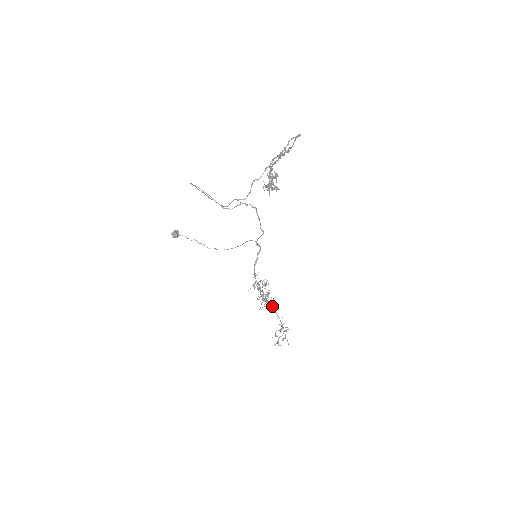
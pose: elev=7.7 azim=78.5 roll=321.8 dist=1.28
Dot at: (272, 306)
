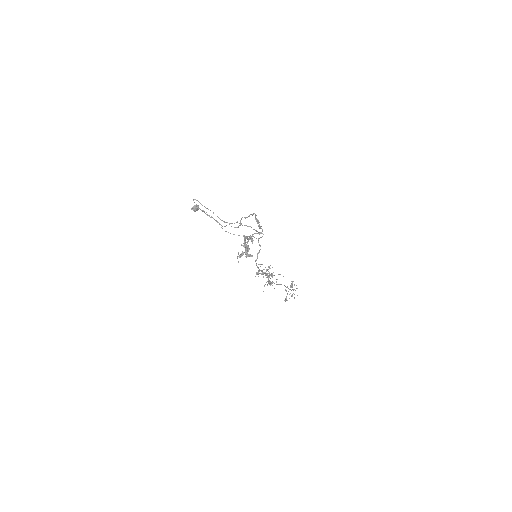
Dot at: occluded
